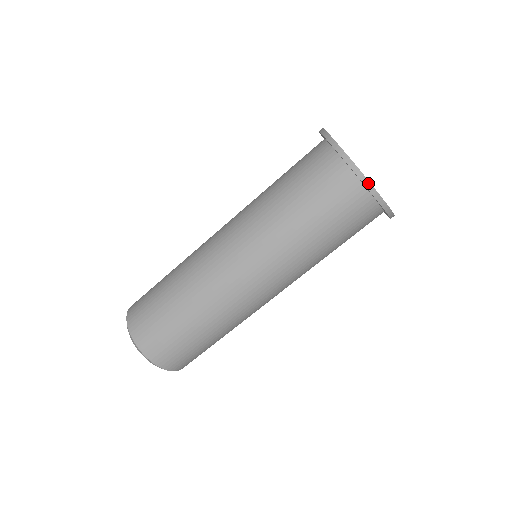
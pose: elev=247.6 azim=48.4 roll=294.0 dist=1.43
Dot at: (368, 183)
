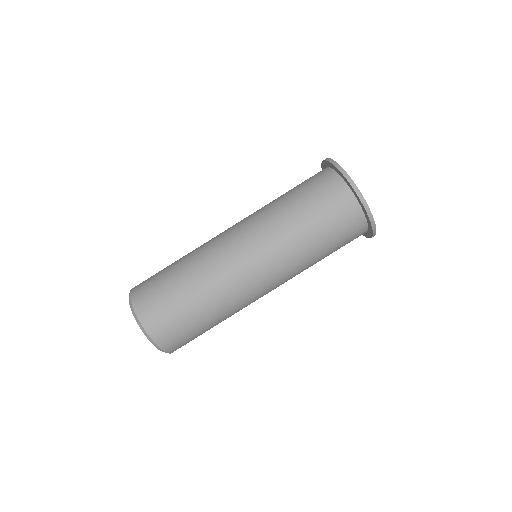
Dot at: (356, 188)
